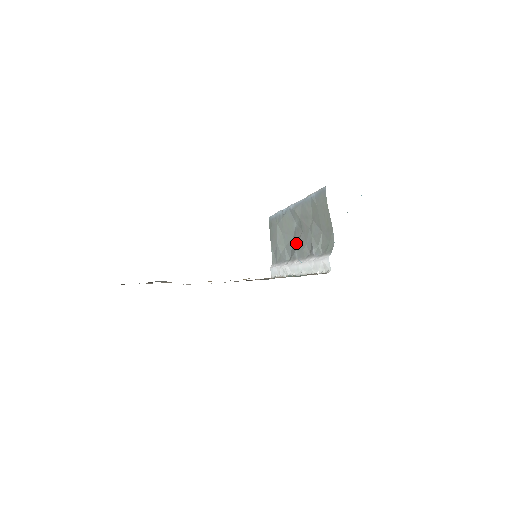
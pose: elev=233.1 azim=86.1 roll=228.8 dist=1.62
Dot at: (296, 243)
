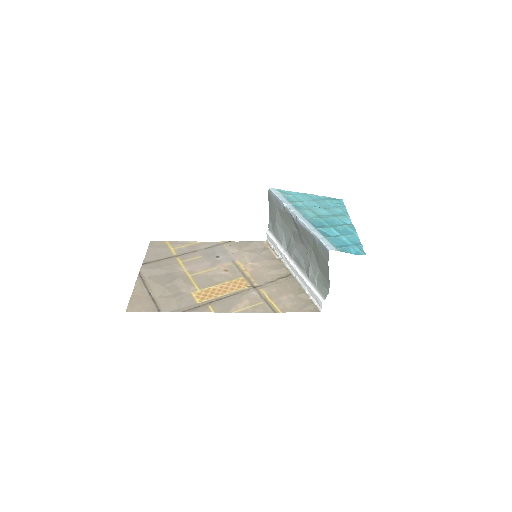
Dot at: (294, 244)
